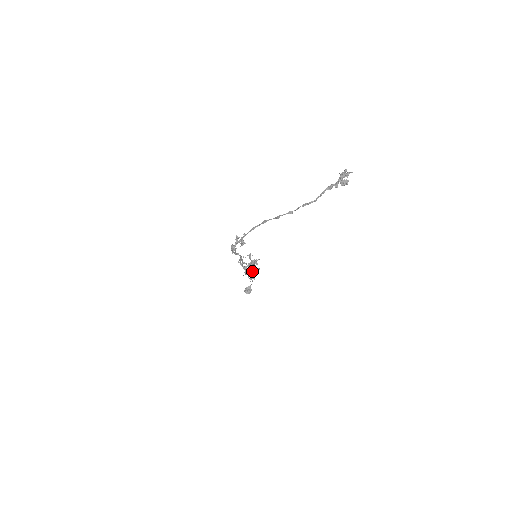
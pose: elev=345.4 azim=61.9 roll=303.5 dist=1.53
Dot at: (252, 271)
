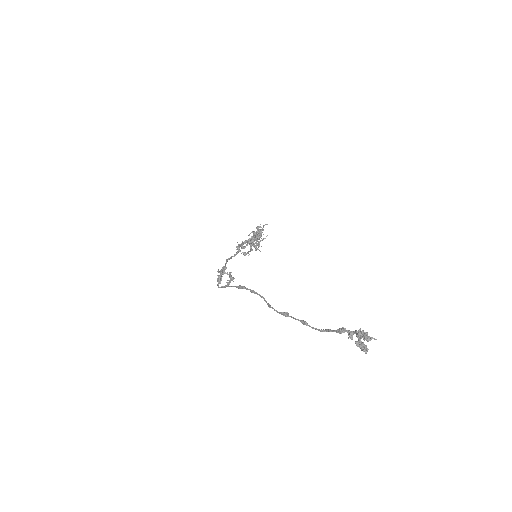
Dot at: occluded
